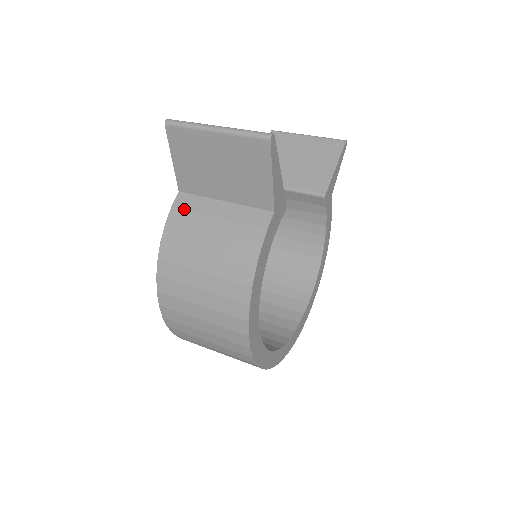
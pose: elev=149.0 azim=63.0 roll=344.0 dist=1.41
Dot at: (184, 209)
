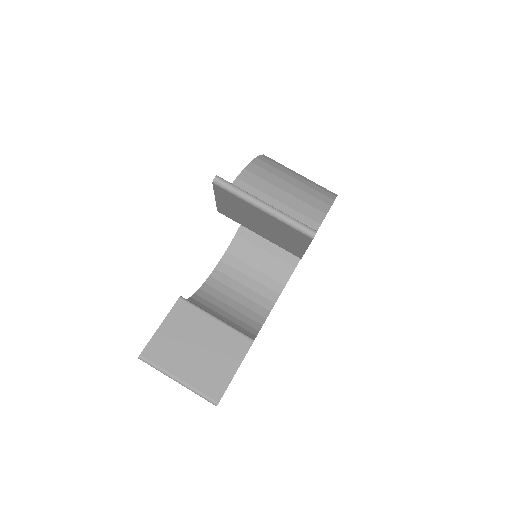
Dot at: occluded
